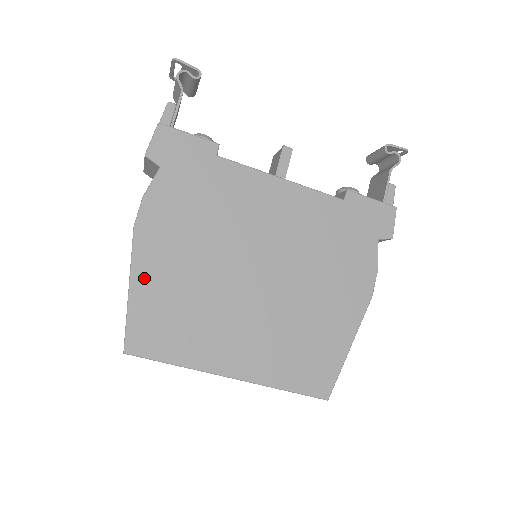
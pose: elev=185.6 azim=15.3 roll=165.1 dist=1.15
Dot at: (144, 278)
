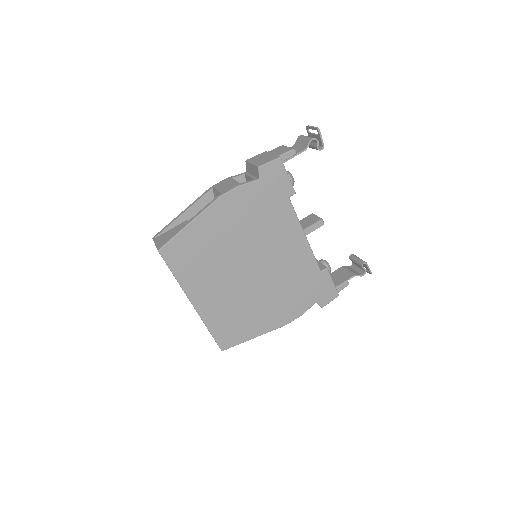
Dot at: (200, 225)
